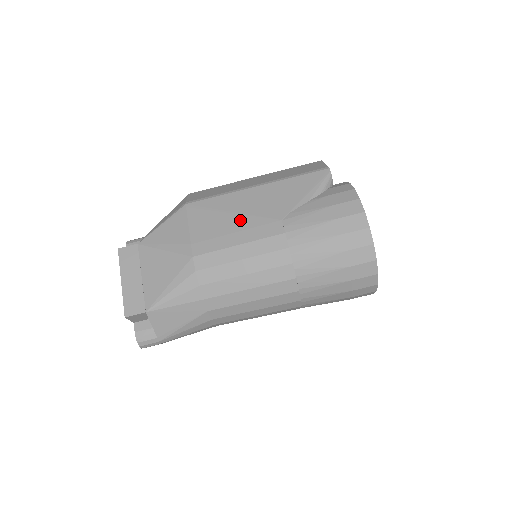
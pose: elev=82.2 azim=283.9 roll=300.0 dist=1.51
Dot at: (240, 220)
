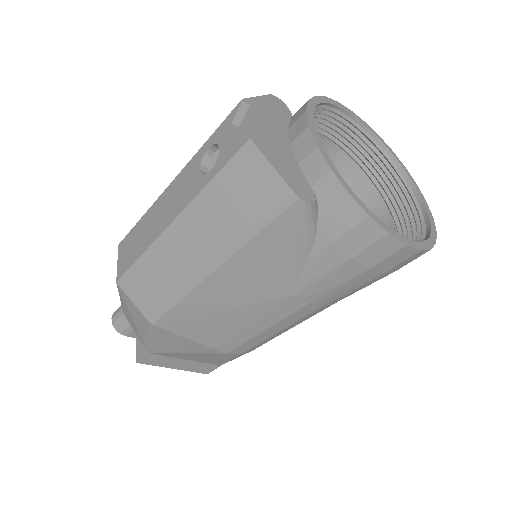
Dot at: (239, 314)
